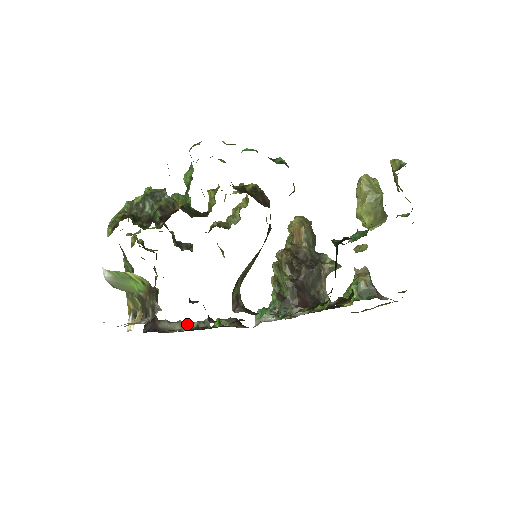
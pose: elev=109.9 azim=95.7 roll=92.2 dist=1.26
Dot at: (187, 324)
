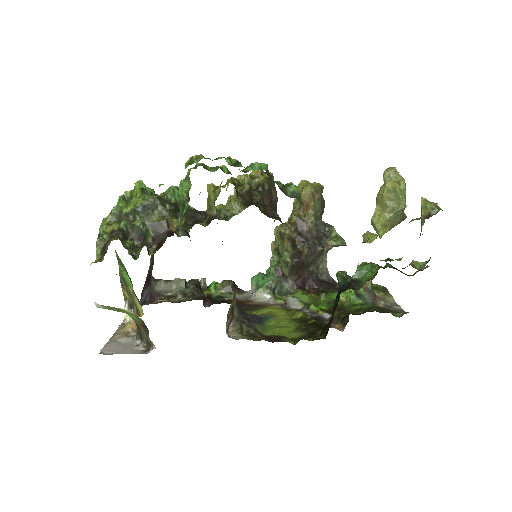
Dot at: (183, 282)
